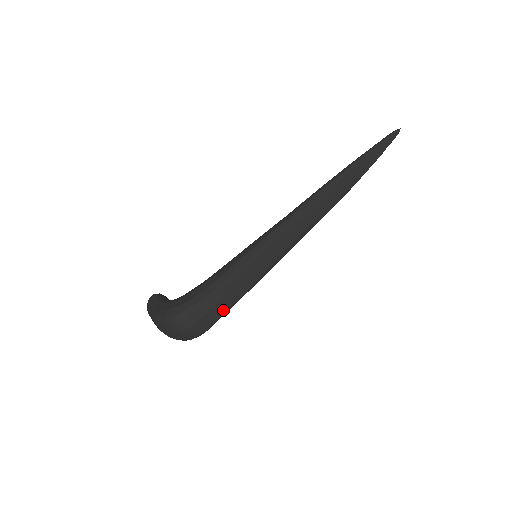
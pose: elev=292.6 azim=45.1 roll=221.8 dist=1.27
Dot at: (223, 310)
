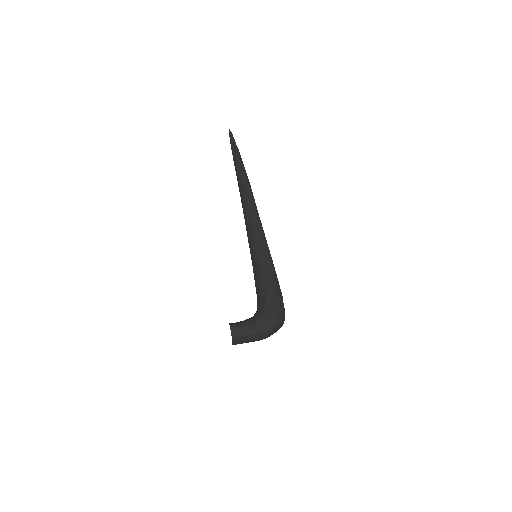
Dot at: occluded
